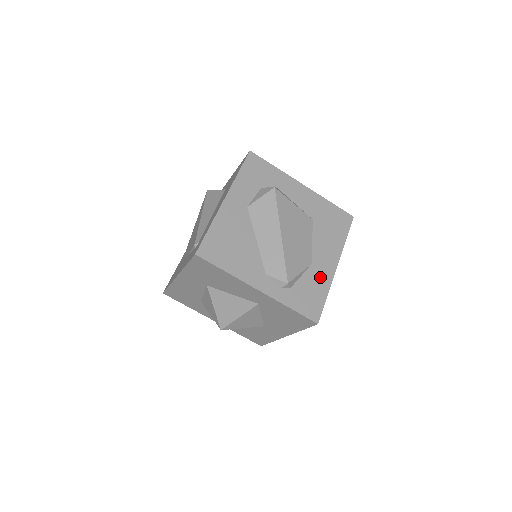
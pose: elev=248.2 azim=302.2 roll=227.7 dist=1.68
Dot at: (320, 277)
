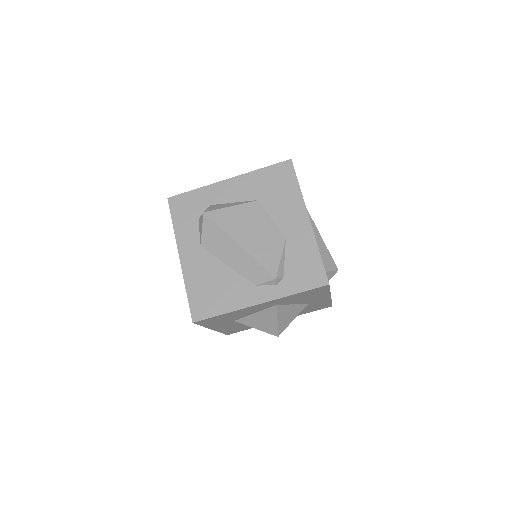
Dot at: (301, 243)
